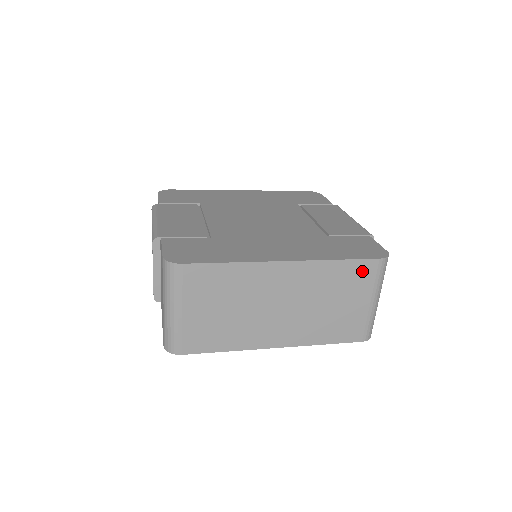
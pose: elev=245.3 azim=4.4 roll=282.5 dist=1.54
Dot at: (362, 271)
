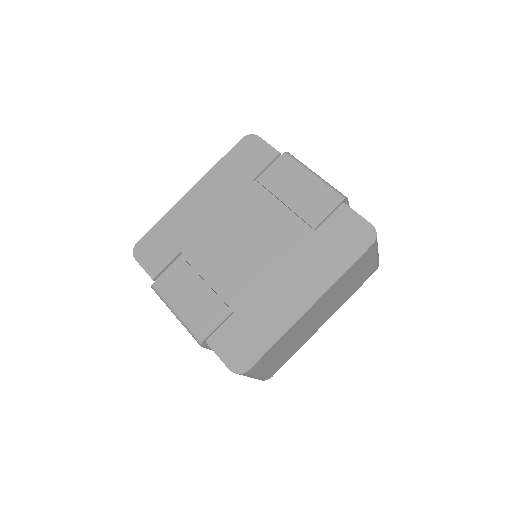
Dot at: (363, 258)
